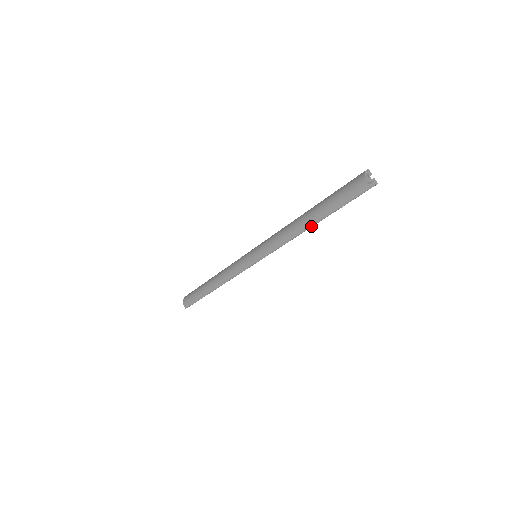
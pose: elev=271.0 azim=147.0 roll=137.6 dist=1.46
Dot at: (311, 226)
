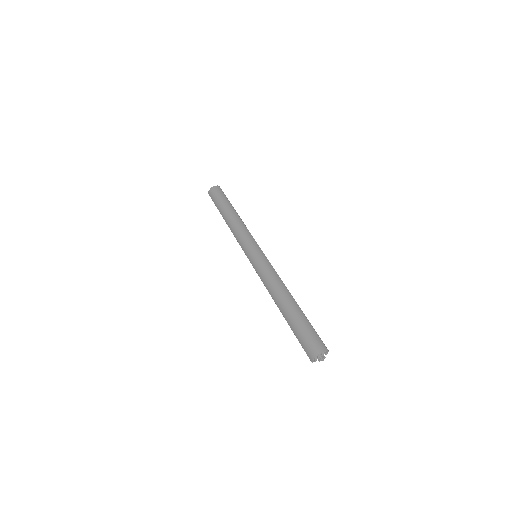
Dot at: (281, 311)
